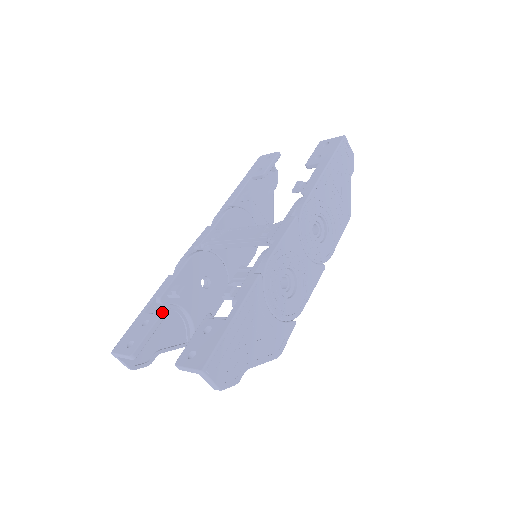
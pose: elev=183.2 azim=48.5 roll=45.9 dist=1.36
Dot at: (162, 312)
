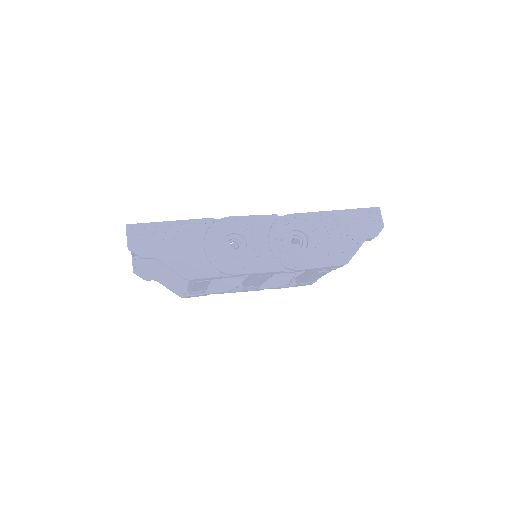
Dot at: occluded
